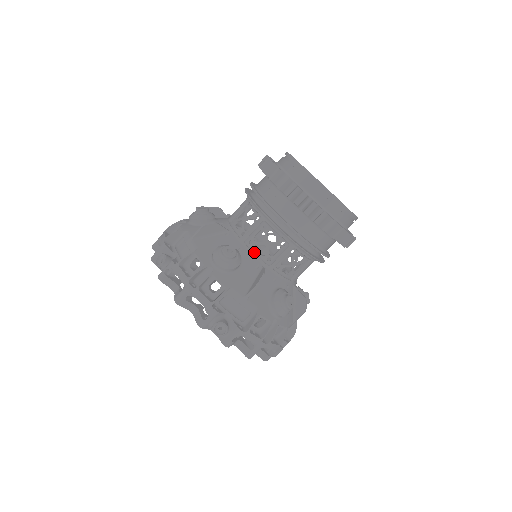
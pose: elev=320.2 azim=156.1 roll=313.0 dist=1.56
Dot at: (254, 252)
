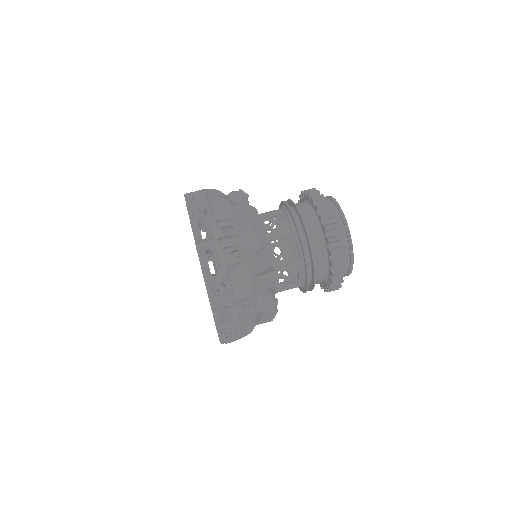
Dot at: (271, 250)
